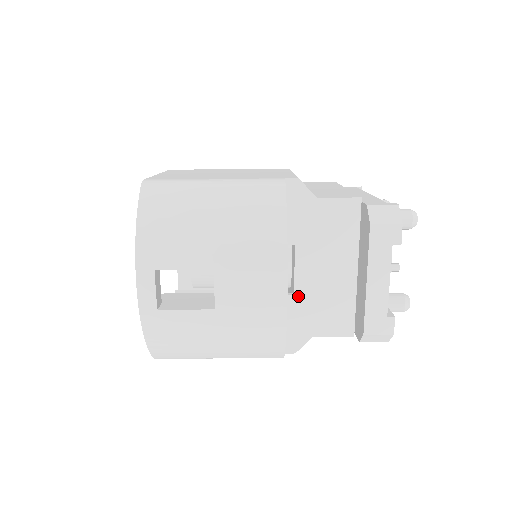
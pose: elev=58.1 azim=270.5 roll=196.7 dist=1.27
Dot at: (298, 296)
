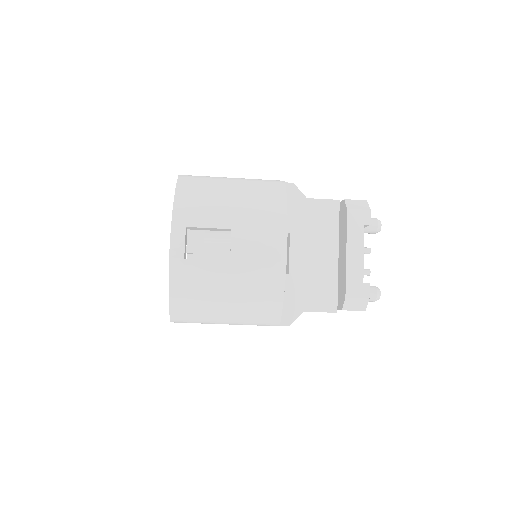
Dot at: (292, 275)
